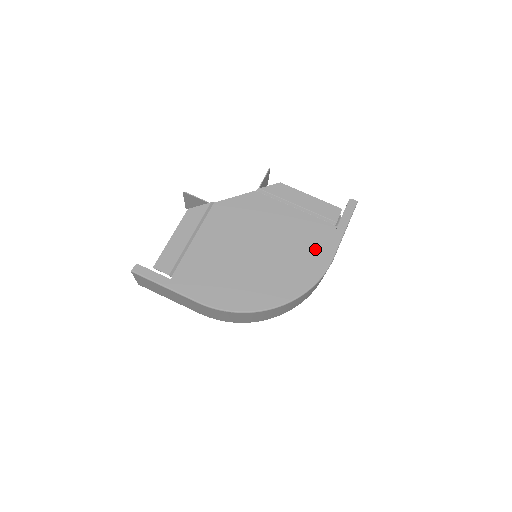
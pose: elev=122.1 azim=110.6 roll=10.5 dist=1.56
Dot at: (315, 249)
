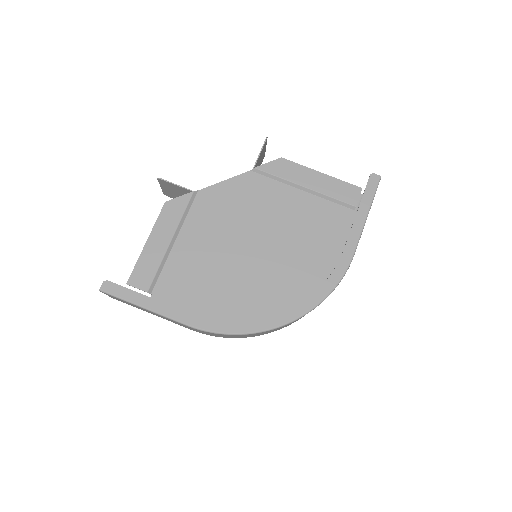
Dot at: (330, 244)
